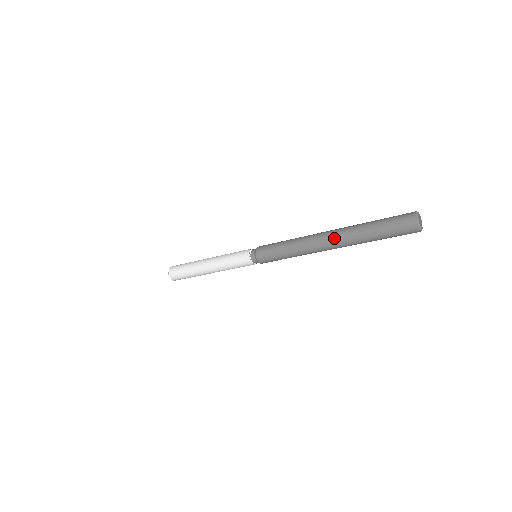
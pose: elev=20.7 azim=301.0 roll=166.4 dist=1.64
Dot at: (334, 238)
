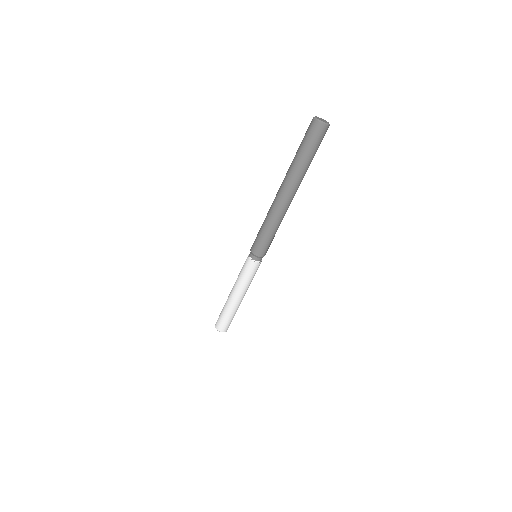
Dot at: (283, 187)
